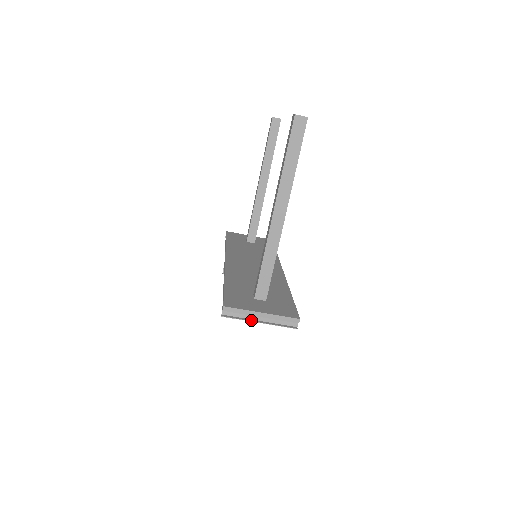
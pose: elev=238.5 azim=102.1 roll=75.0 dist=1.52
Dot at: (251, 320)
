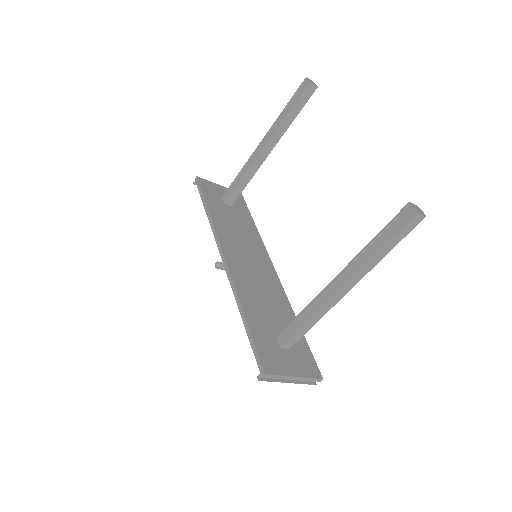
Dot at: (282, 381)
